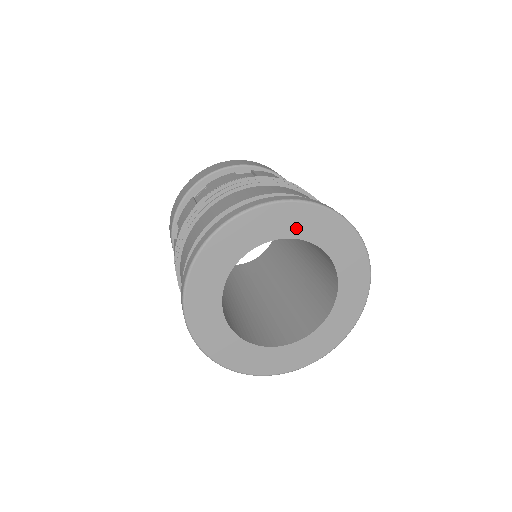
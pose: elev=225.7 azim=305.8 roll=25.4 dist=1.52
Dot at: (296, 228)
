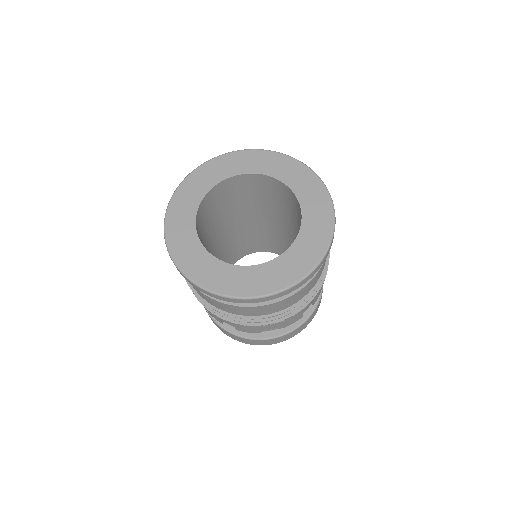
Dot at: (216, 176)
